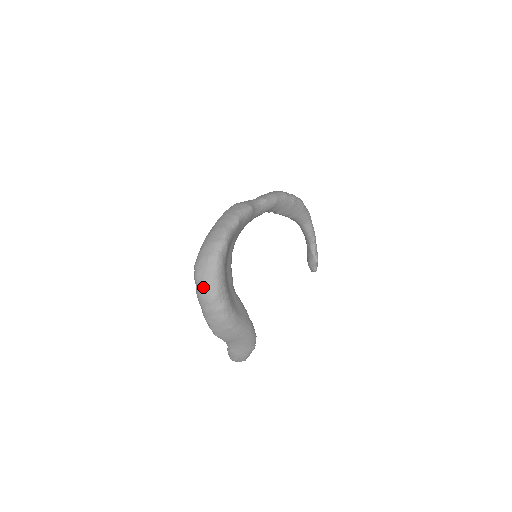
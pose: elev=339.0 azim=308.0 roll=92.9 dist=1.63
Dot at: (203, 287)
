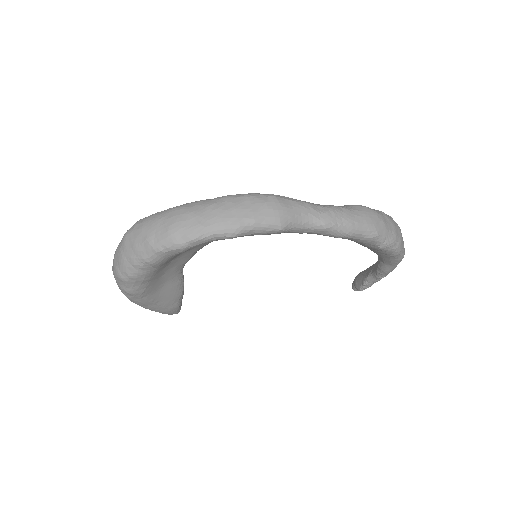
Dot at: (119, 256)
